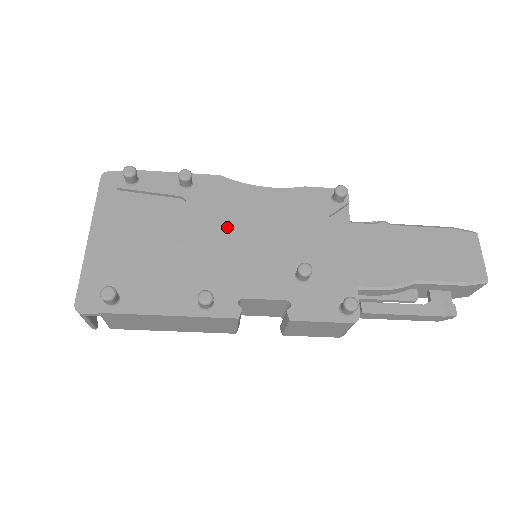
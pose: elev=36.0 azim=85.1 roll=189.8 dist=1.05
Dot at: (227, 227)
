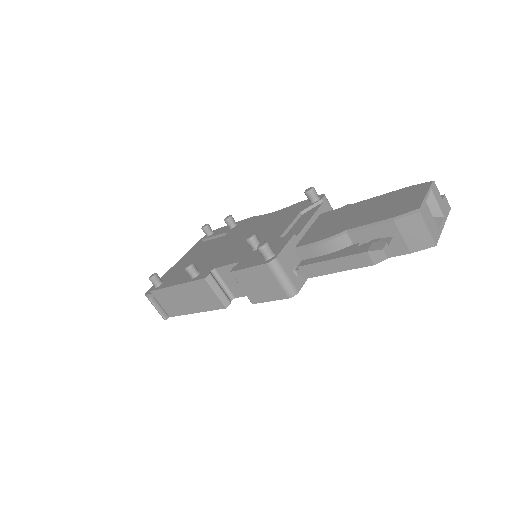
Dot at: (236, 238)
